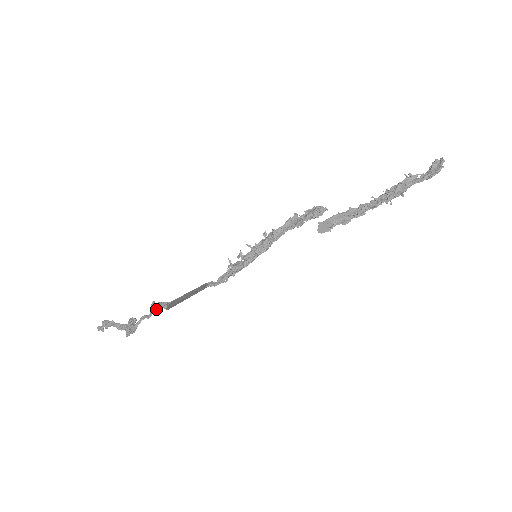
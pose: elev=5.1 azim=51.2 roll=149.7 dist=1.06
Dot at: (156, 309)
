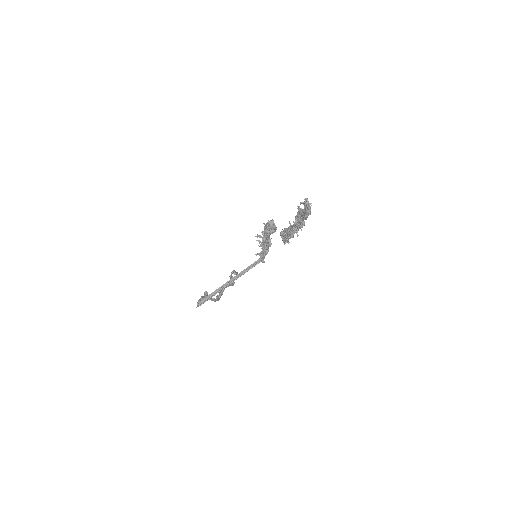
Dot at: occluded
